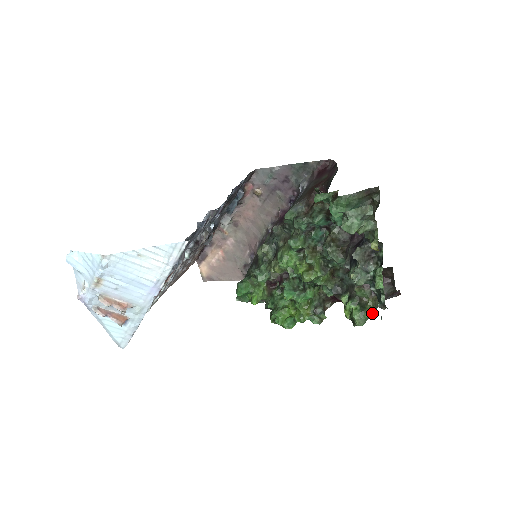
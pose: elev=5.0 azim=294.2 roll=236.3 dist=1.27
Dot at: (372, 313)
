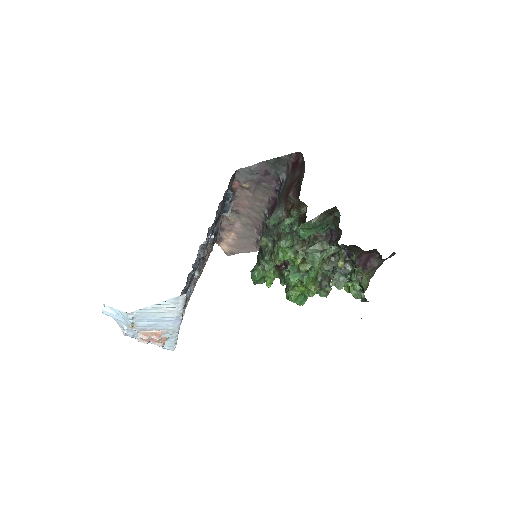
Dot at: occluded
